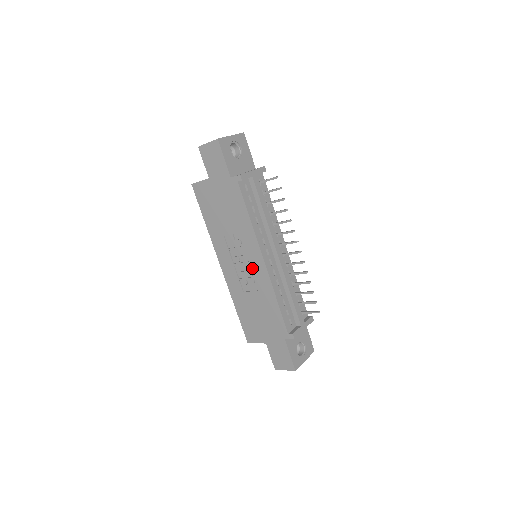
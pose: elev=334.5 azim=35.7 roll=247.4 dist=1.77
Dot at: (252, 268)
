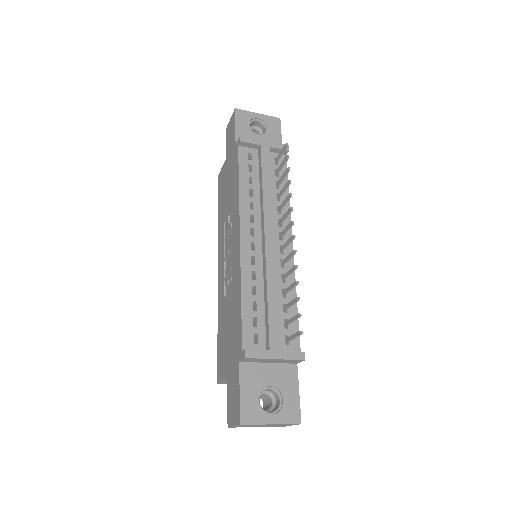
Dot at: (233, 255)
